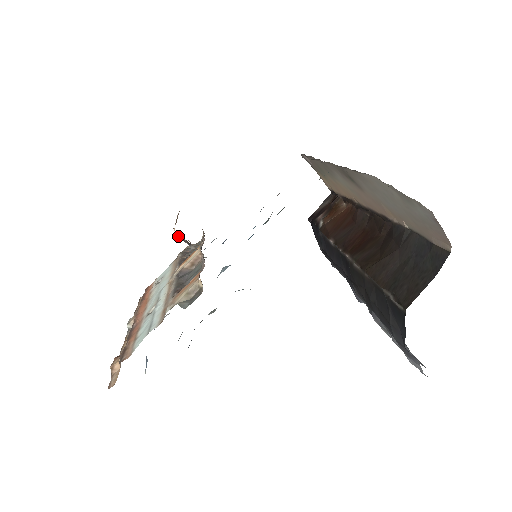
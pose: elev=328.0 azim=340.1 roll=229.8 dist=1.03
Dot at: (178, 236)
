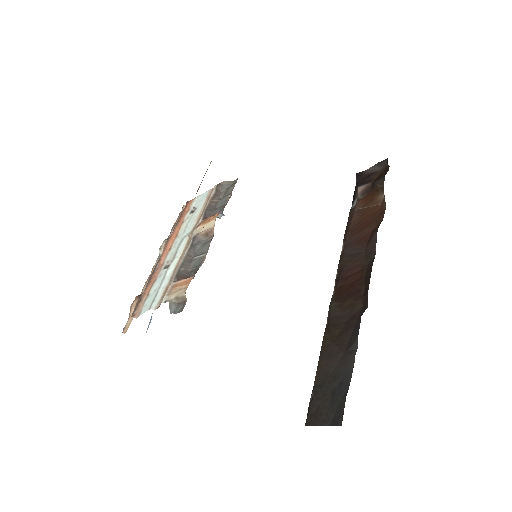
Dot at: occluded
